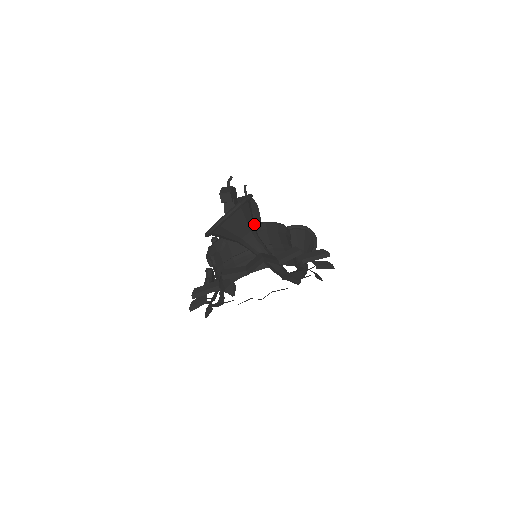
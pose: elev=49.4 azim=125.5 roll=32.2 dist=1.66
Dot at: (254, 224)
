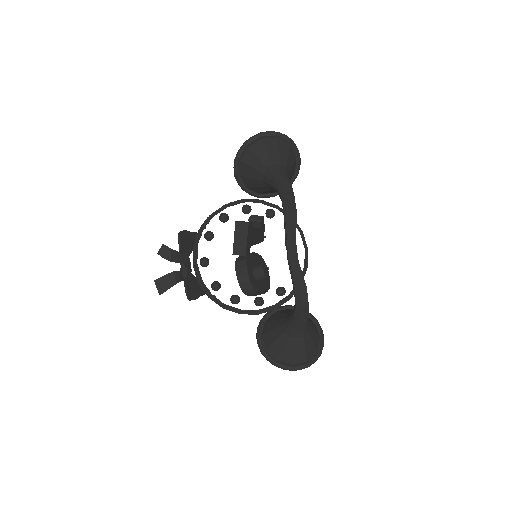
Dot at: occluded
